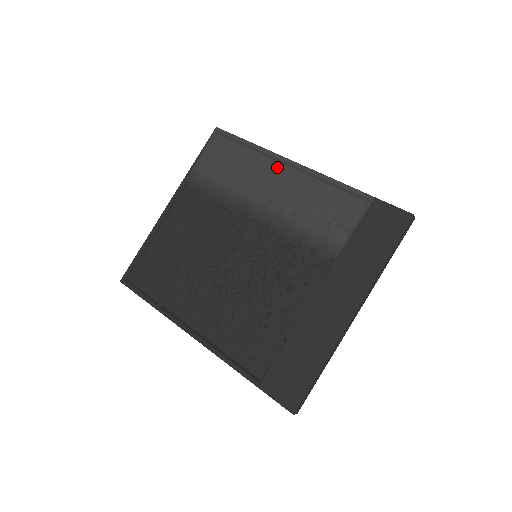
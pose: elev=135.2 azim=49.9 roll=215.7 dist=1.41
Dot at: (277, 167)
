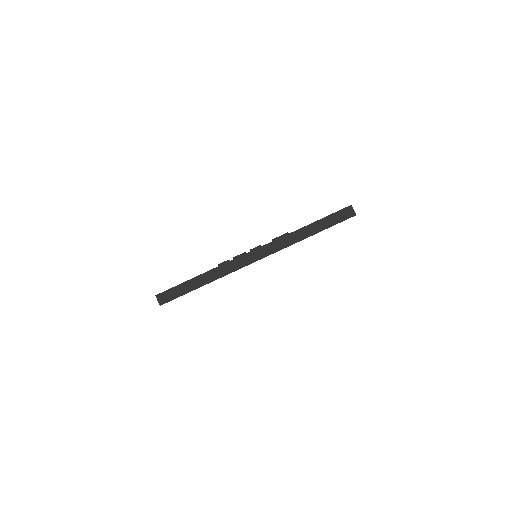
Dot at: occluded
